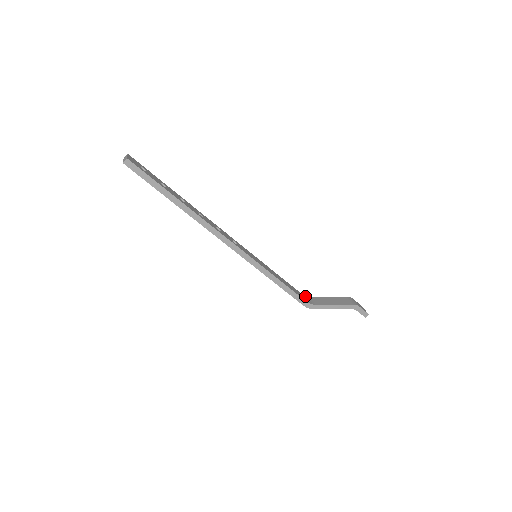
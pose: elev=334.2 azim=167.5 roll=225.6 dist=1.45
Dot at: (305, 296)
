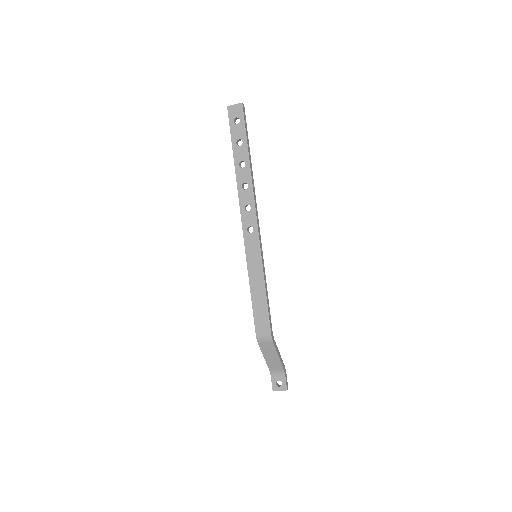
Dot at: occluded
